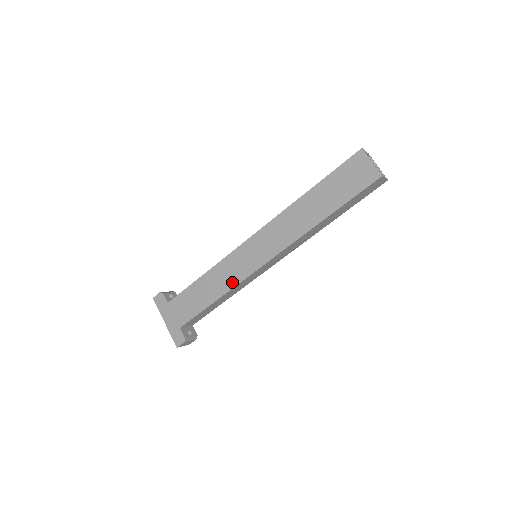
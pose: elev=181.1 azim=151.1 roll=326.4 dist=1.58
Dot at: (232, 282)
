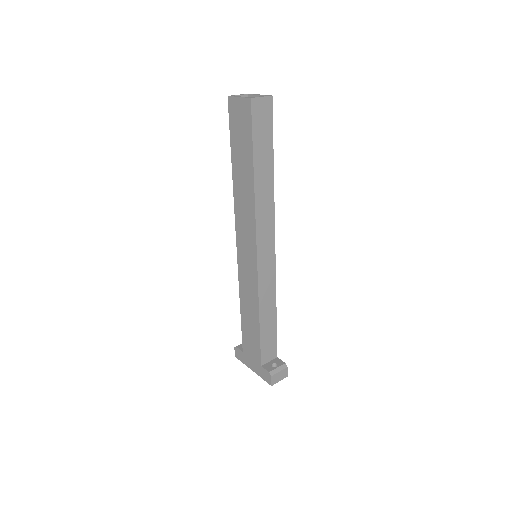
Dot at: (254, 293)
